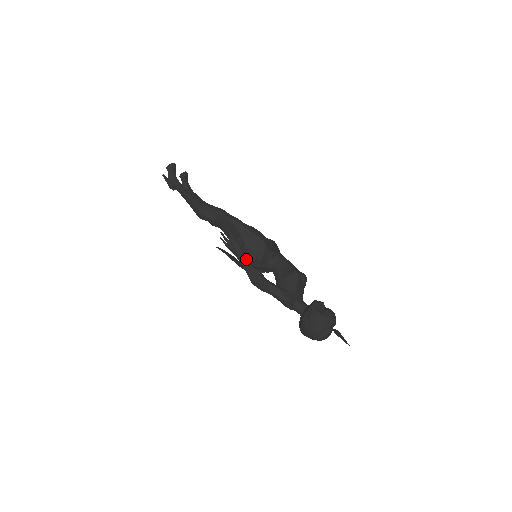
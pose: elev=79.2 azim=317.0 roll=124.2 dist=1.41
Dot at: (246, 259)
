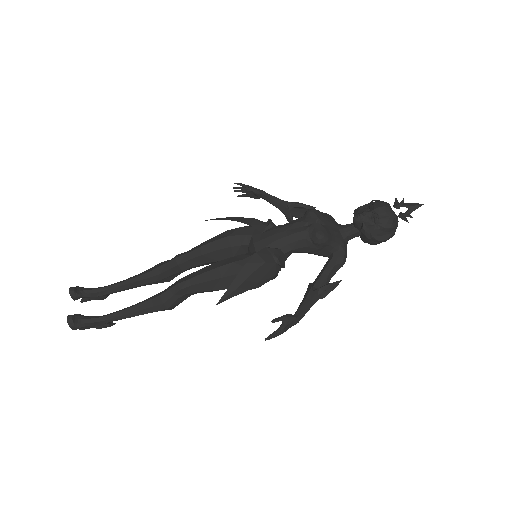
Dot at: (303, 312)
